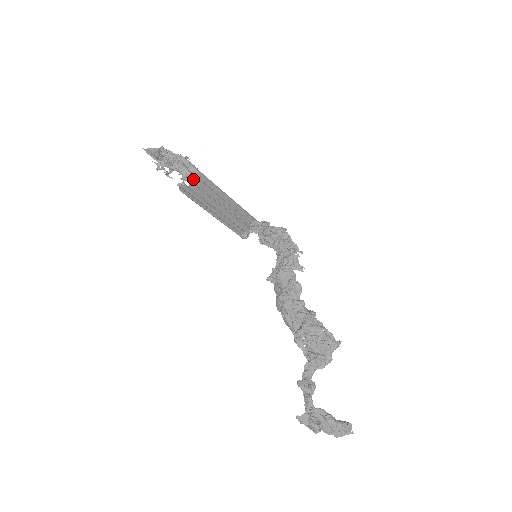
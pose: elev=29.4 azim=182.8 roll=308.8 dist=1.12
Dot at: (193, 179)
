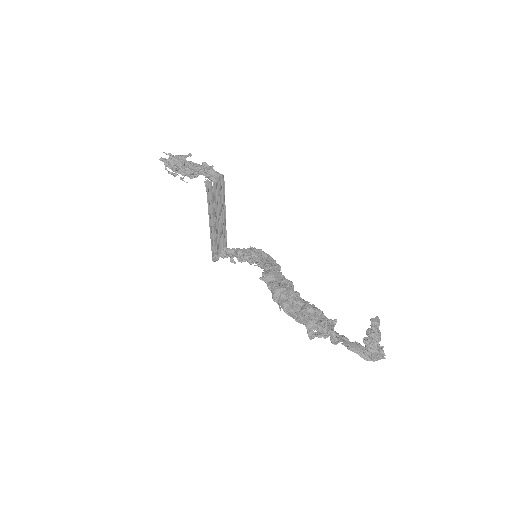
Dot at: (219, 181)
